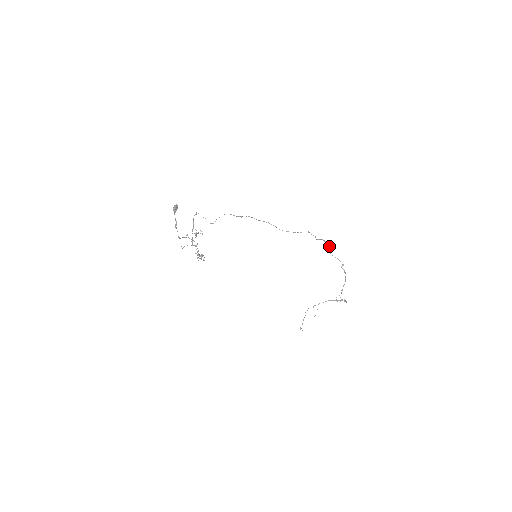
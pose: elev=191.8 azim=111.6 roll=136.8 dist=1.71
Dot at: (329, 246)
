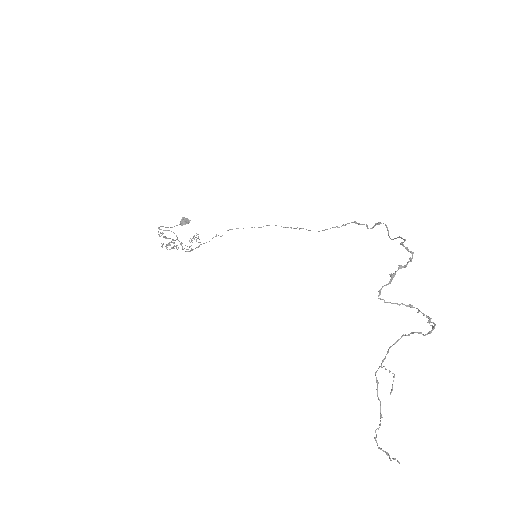
Dot at: (387, 228)
